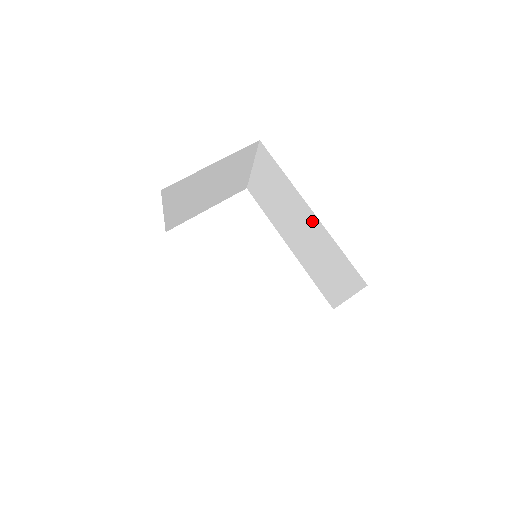
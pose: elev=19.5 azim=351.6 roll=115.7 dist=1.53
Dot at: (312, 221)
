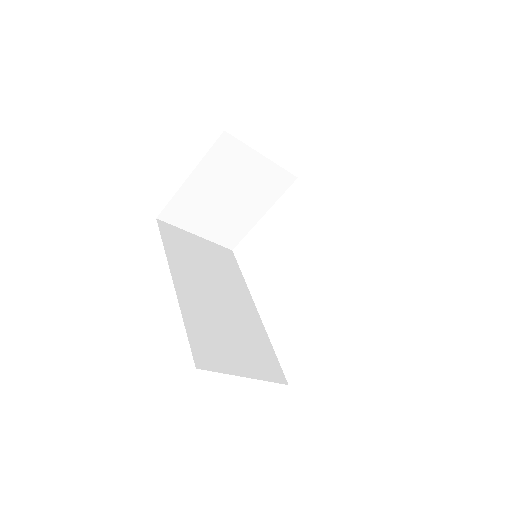
Dot at: occluded
